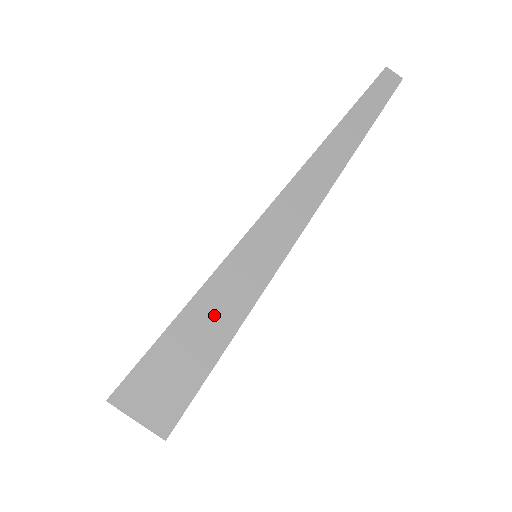
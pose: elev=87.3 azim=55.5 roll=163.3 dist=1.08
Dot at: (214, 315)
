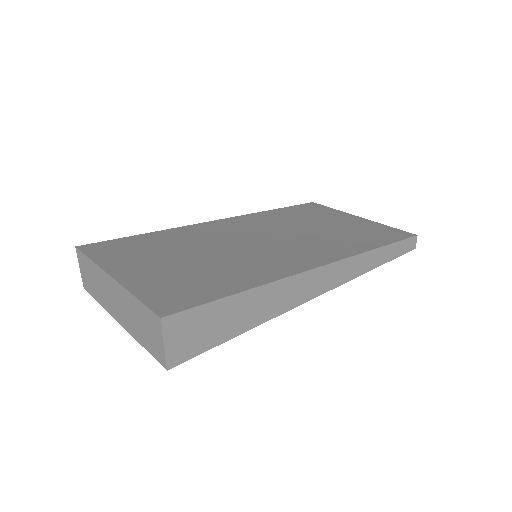
Dot at: (253, 308)
